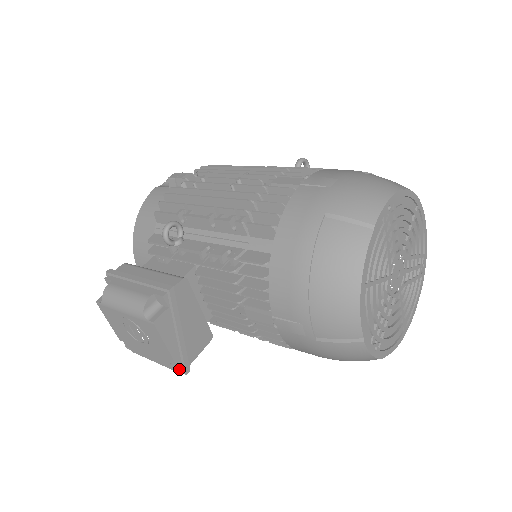
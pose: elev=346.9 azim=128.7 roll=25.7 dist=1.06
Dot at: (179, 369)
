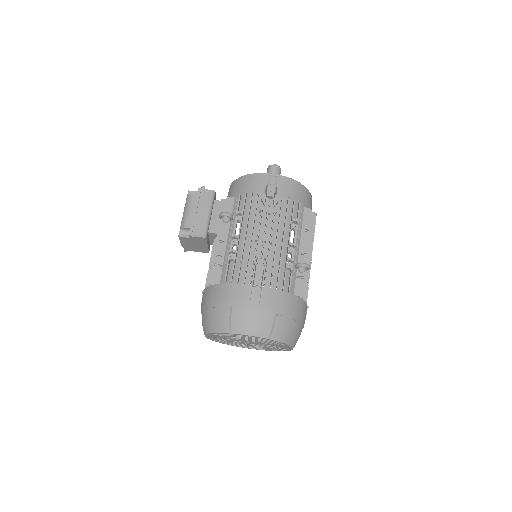
Dot at: occluded
